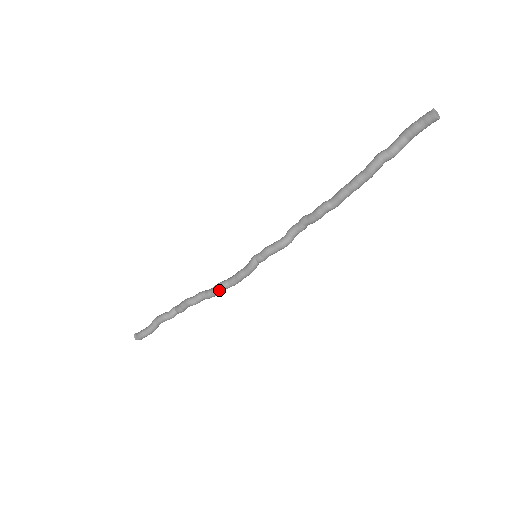
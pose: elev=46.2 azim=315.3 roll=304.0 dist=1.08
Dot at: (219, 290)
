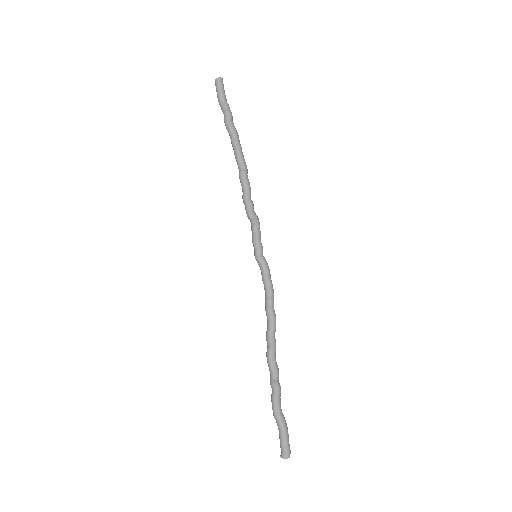
Dot at: (271, 309)
